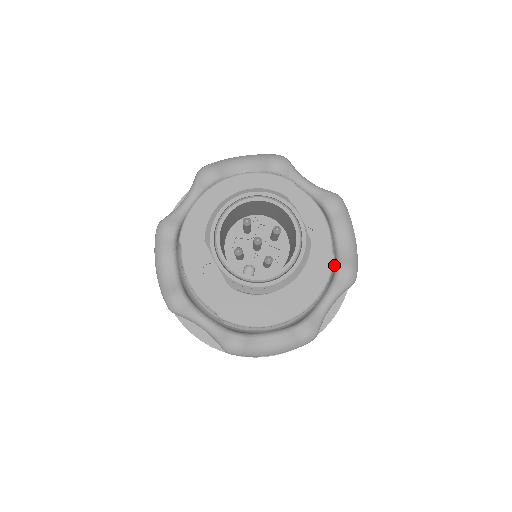
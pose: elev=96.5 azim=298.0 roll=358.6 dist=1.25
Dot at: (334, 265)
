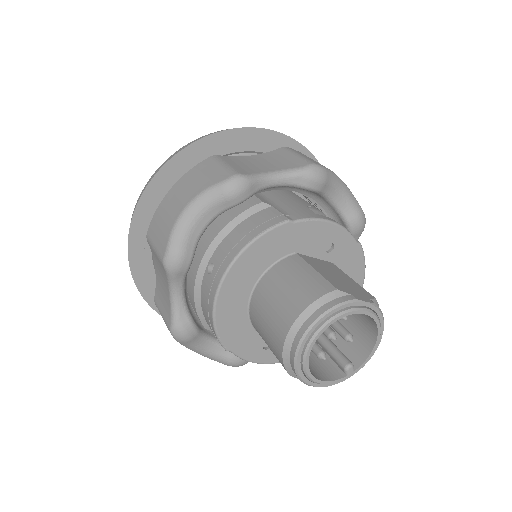
Dot at: (340, 222)
